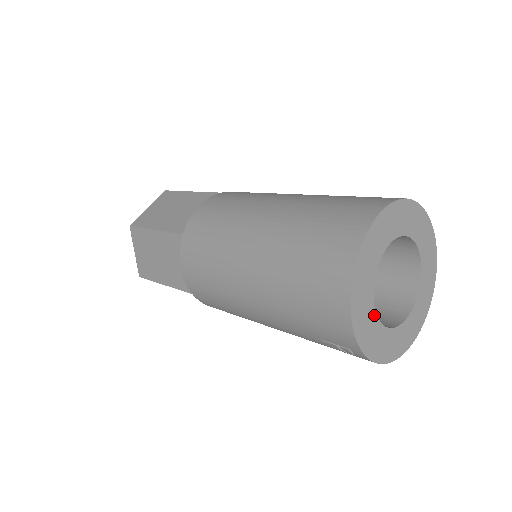
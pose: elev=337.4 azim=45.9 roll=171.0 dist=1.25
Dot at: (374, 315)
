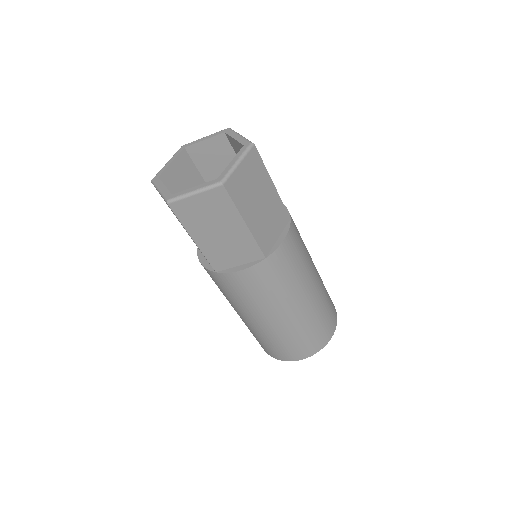
Dot at: occluded
